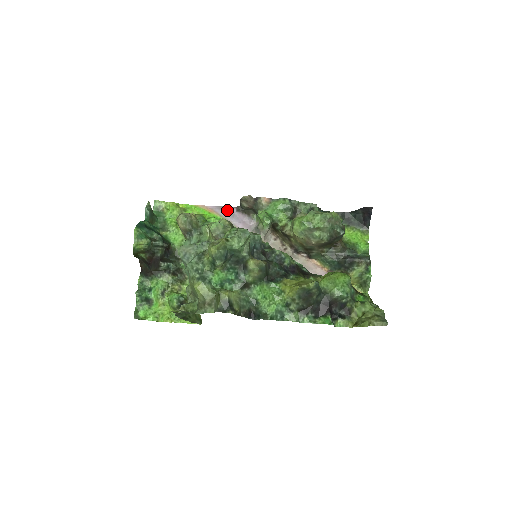
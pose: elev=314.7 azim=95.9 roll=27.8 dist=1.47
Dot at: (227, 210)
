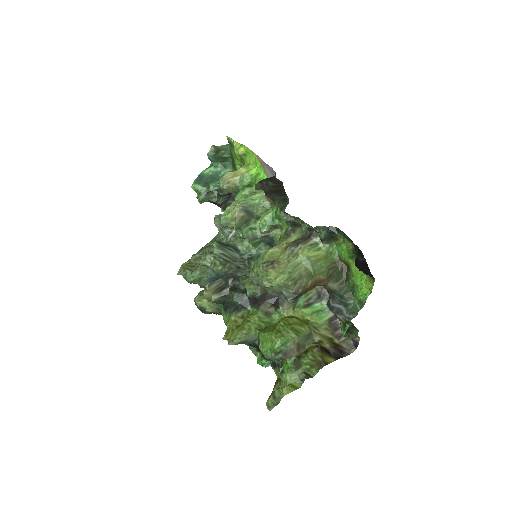
Dot at: (271, 171)
